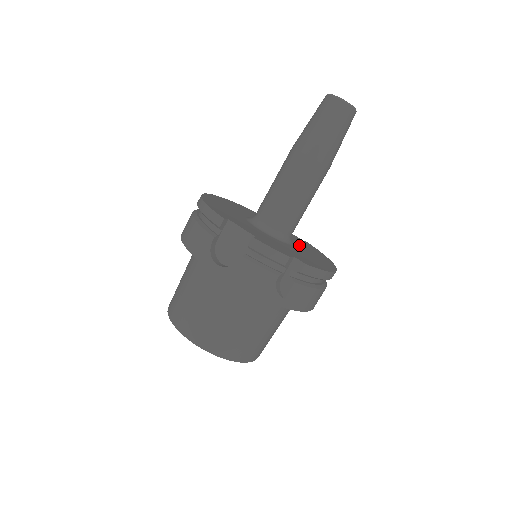
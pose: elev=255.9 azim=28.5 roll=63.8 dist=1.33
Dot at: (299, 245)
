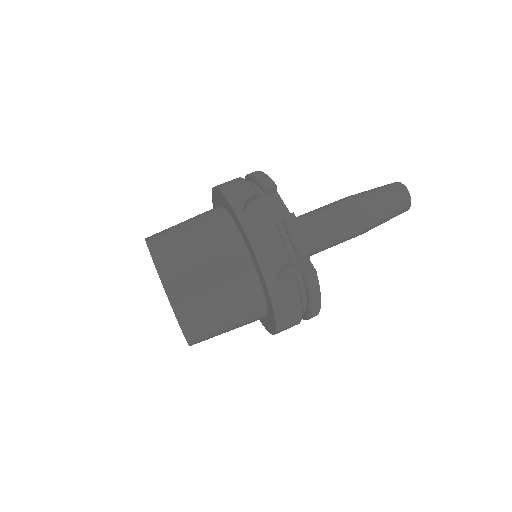
Dot at: occluded
